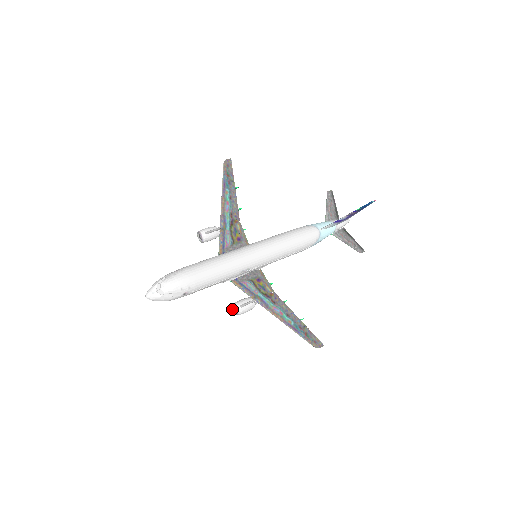
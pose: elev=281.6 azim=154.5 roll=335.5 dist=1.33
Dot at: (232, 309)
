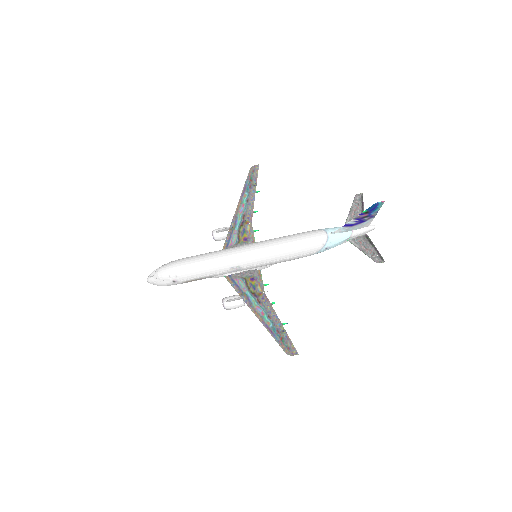
Dot at: occluded
